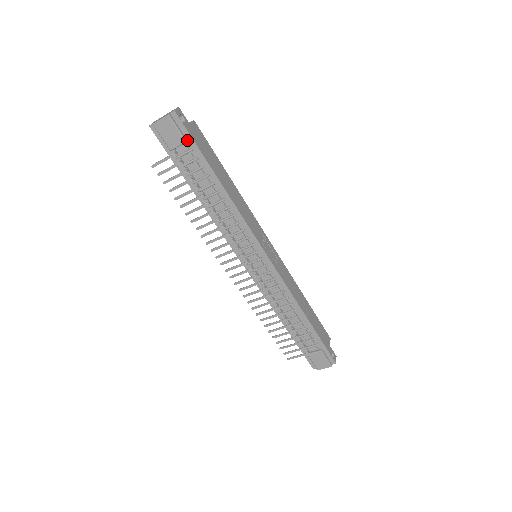
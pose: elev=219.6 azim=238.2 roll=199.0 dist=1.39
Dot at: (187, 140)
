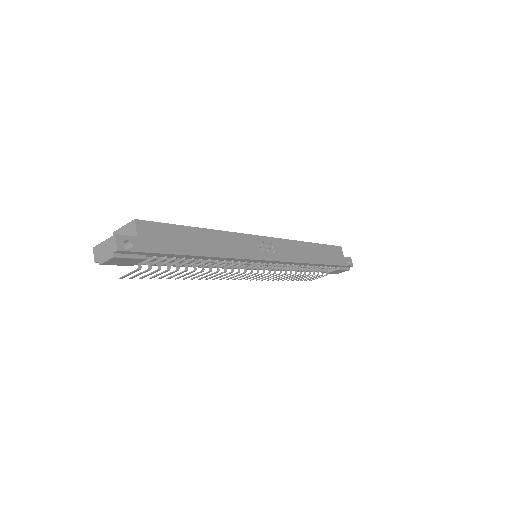
Dot at: (146, 255)
